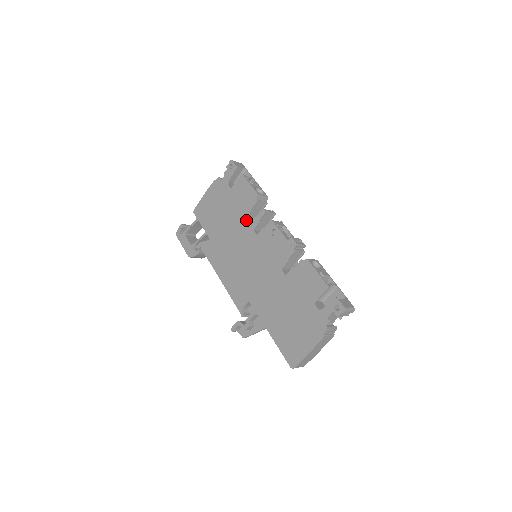
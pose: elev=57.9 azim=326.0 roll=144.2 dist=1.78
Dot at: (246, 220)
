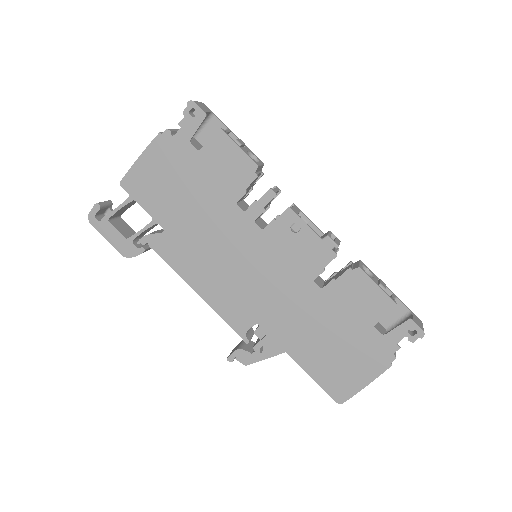
Dot at: (238, 205)
